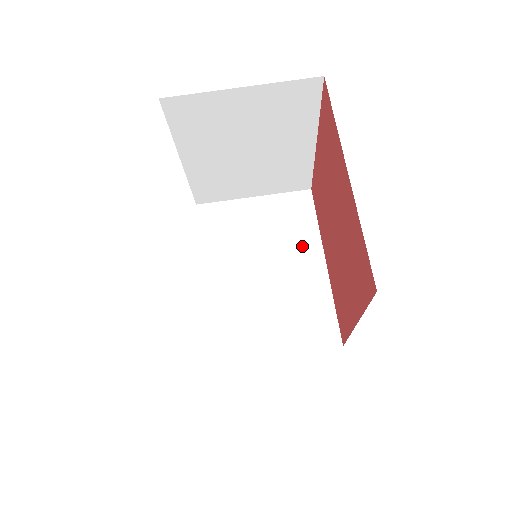
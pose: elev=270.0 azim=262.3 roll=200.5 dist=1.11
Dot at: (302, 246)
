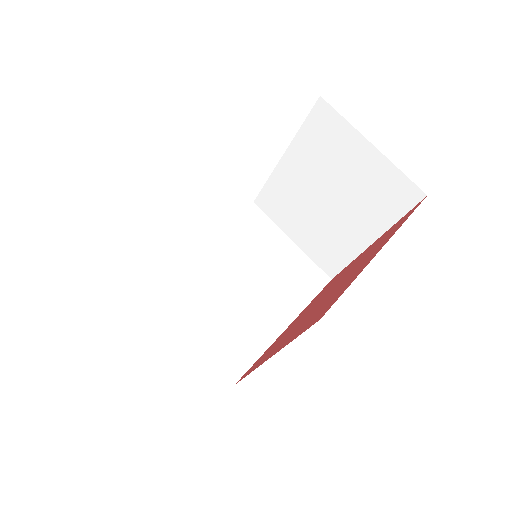
Dot at: (285, 300)
